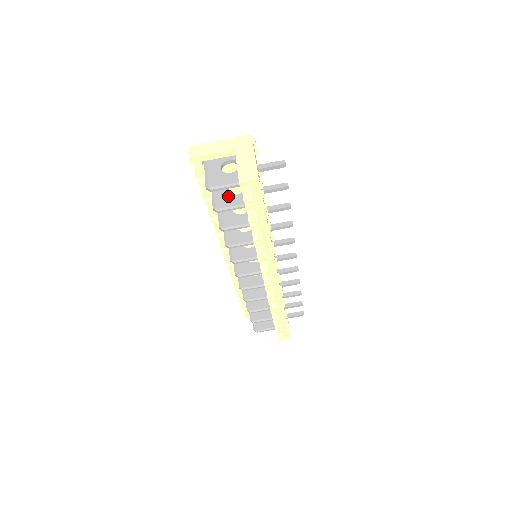
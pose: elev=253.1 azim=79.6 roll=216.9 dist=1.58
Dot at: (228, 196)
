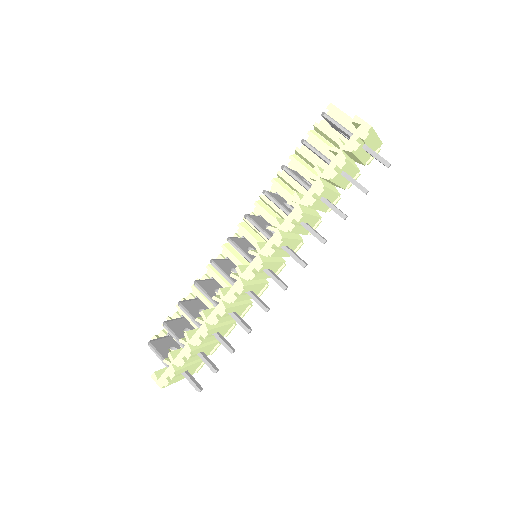
Dot at: occluded
